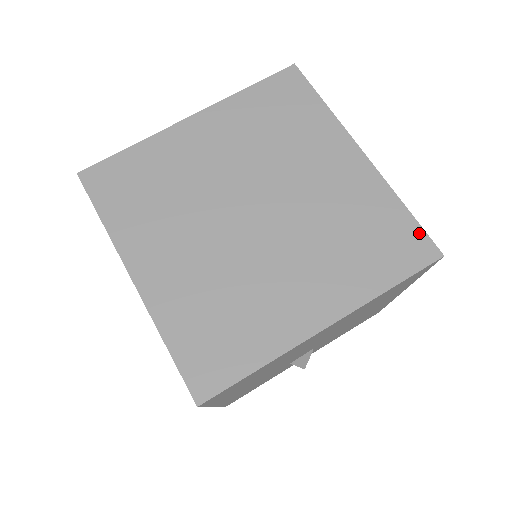
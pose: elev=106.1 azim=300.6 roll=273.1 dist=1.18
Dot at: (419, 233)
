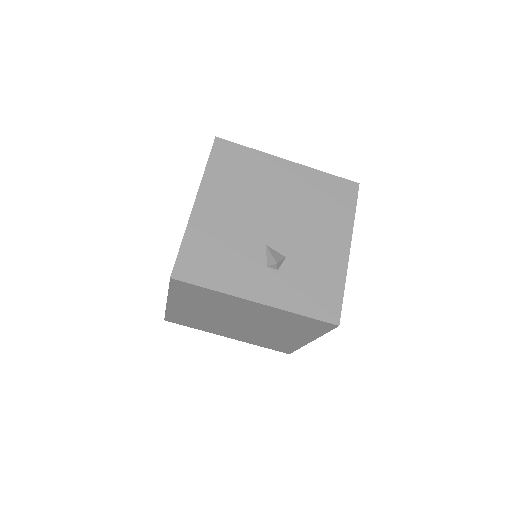
Dot at: (291, 351)
